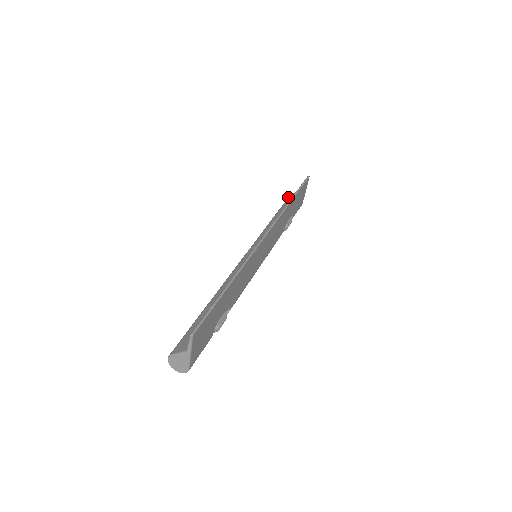
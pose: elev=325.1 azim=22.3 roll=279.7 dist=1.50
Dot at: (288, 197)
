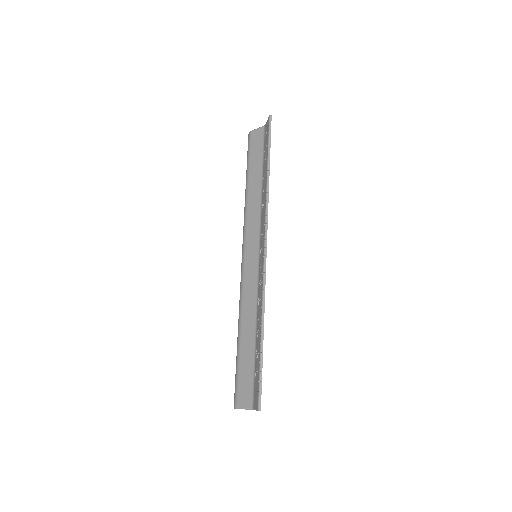
Dot at: (249, 137)
